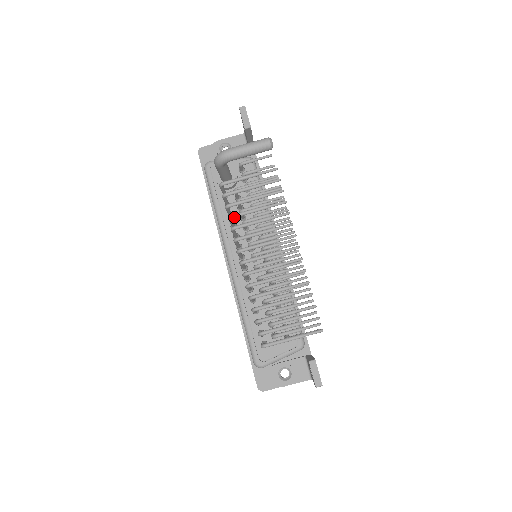
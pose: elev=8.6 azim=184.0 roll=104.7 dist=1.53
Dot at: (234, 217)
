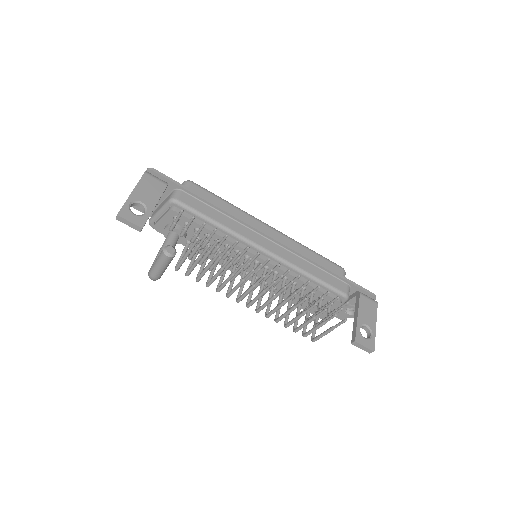
Dot at: occluded
